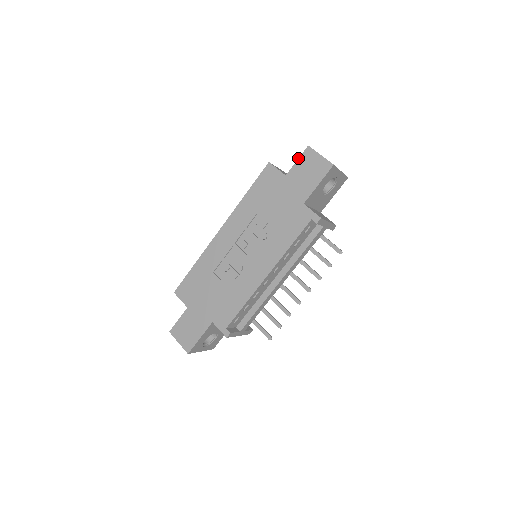
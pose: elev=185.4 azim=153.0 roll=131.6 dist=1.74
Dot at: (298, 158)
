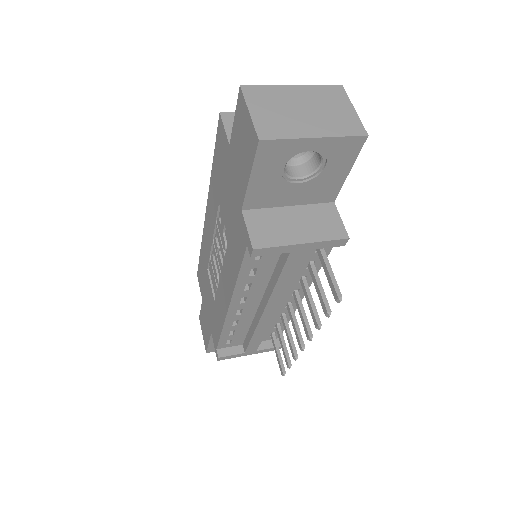
Dot at: occluded
